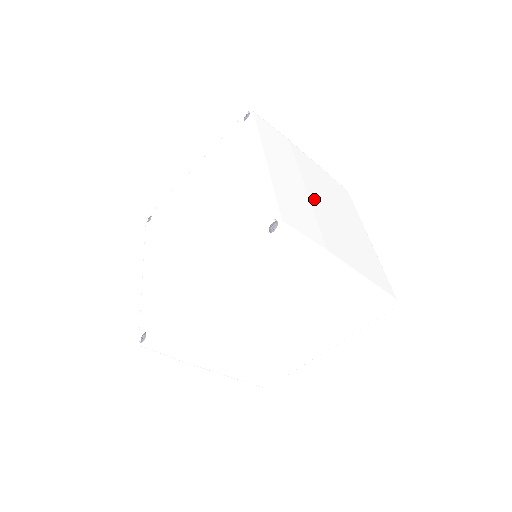
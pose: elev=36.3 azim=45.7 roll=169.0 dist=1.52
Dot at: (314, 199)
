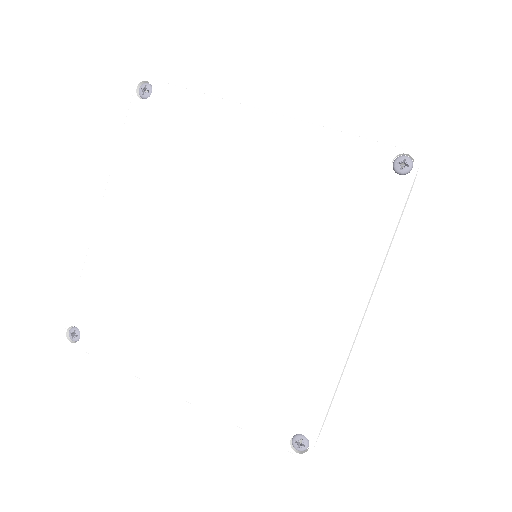
Dot at: occluded
